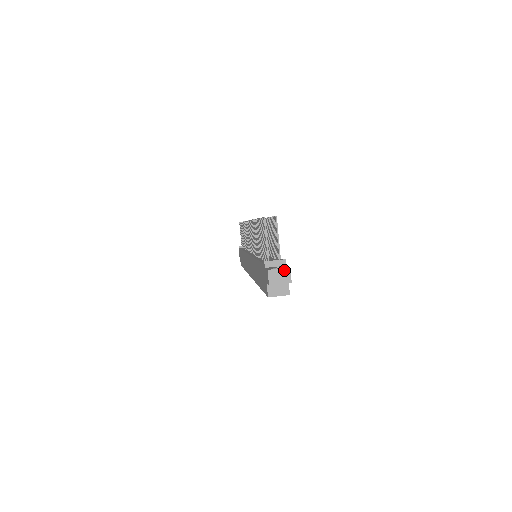
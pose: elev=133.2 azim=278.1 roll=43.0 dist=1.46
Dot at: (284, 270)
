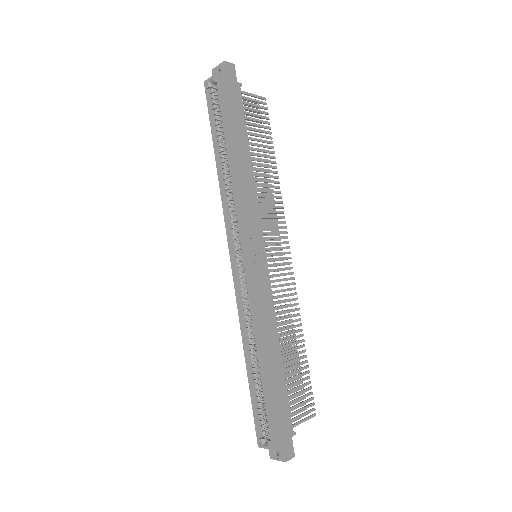
Dot at: (230, 66)
